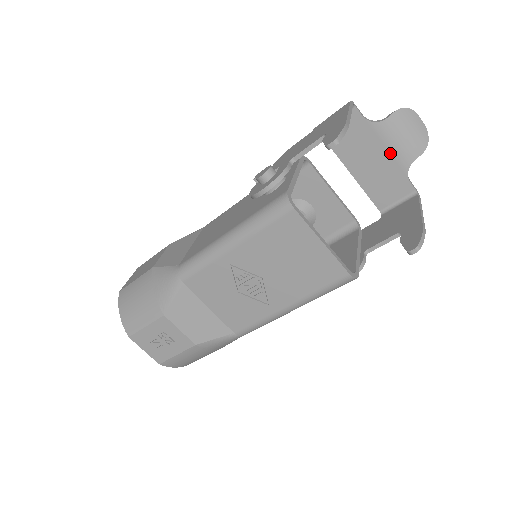
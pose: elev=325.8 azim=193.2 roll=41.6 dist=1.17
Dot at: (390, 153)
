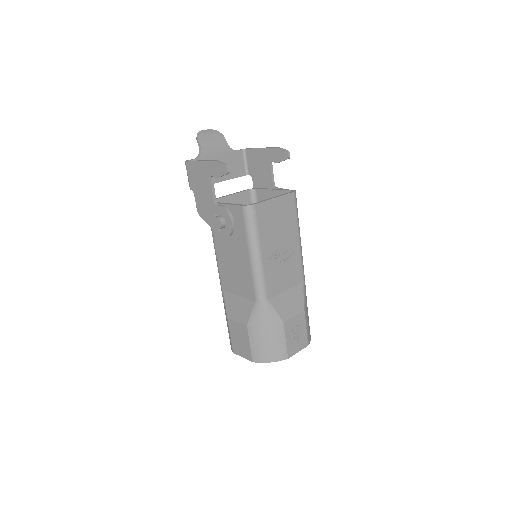
Dot at: (219, 154)
